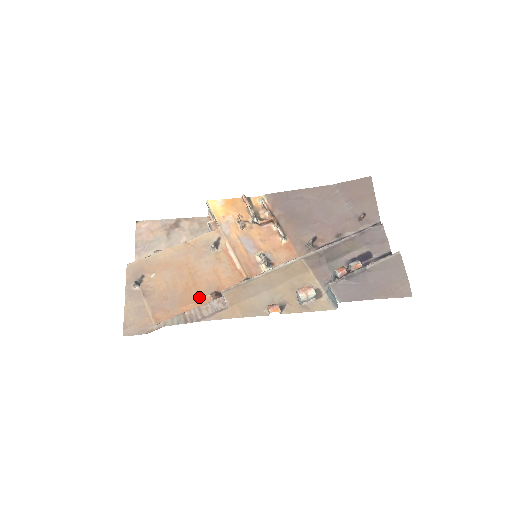
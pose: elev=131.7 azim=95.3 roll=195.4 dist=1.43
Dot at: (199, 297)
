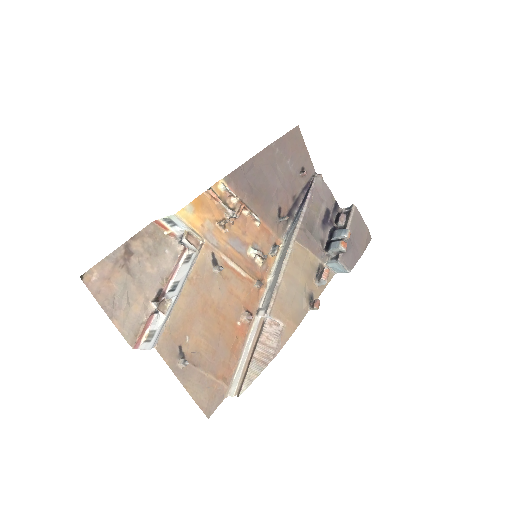
Dot at: (236, 328)
